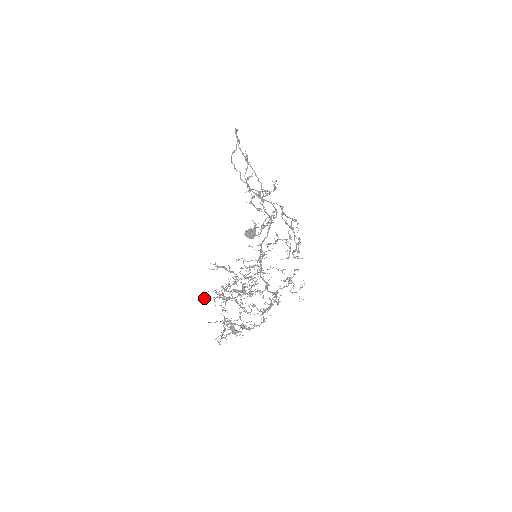
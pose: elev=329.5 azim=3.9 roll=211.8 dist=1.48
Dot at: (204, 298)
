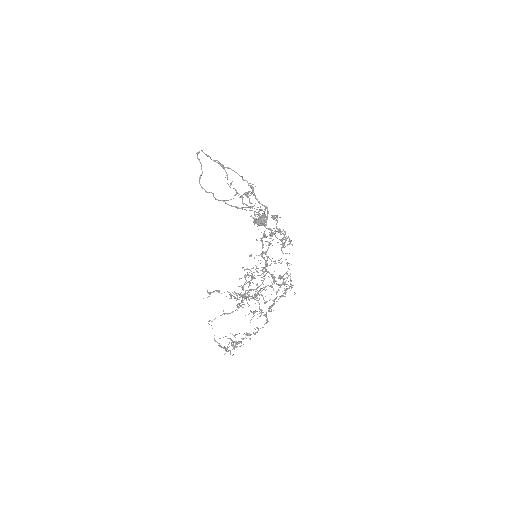
Dot at: (209, 321)
